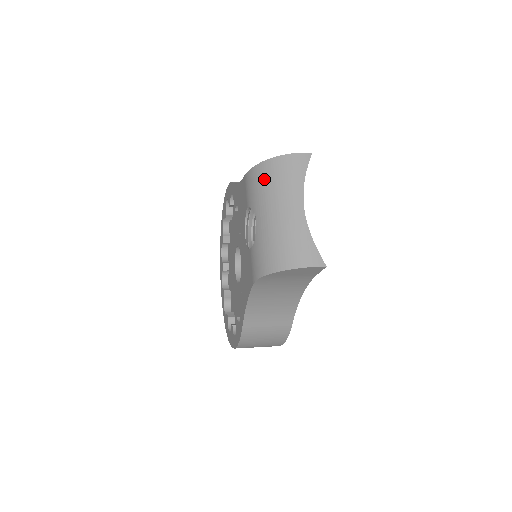
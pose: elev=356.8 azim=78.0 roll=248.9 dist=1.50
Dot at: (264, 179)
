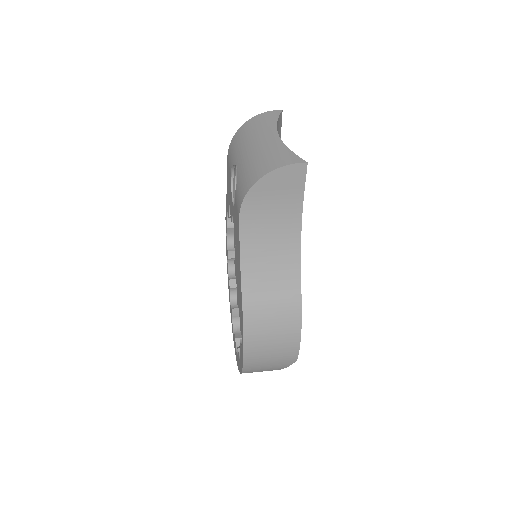
Dot at: (241, 137)
